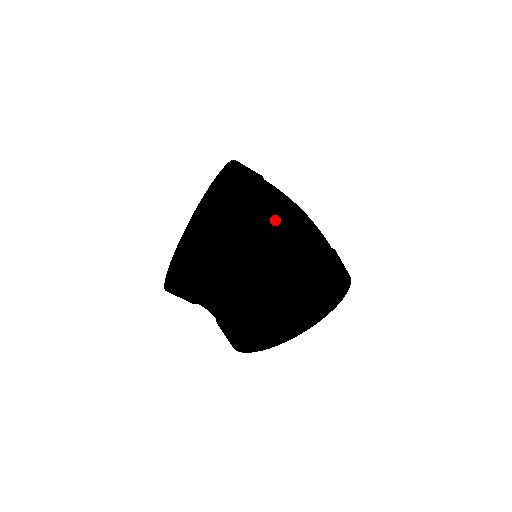
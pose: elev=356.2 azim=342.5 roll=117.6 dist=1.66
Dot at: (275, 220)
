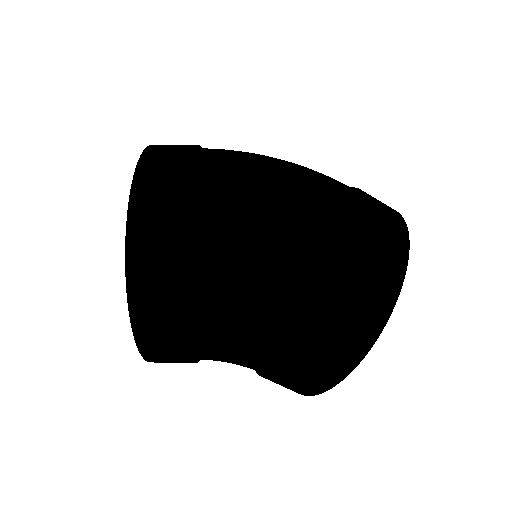
Dot at: (219, 258)
